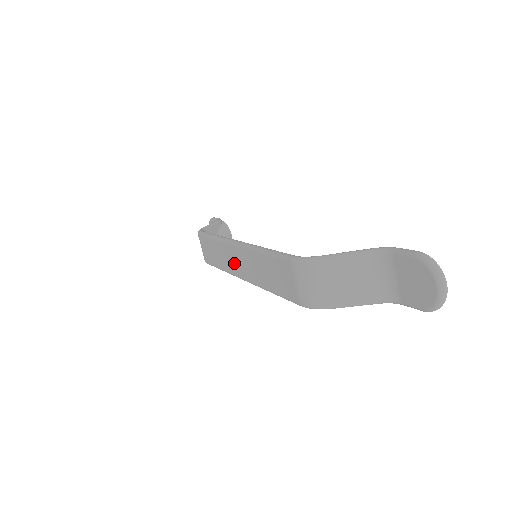
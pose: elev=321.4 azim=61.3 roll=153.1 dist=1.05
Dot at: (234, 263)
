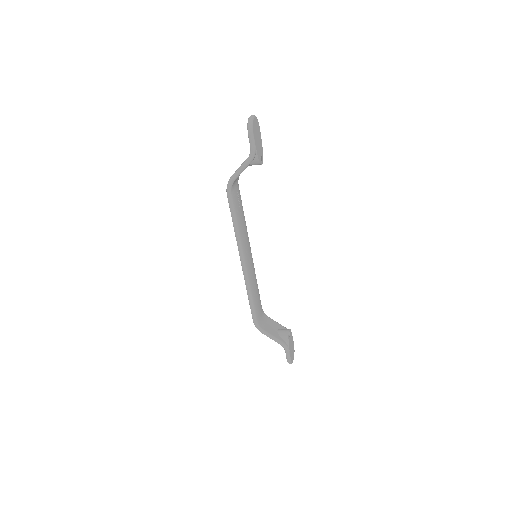
Dot at: occluded
